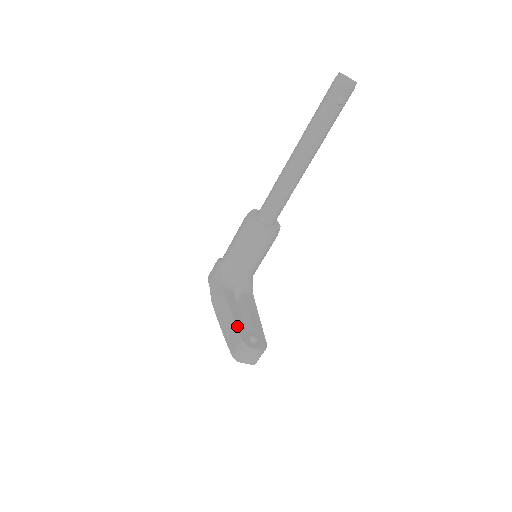
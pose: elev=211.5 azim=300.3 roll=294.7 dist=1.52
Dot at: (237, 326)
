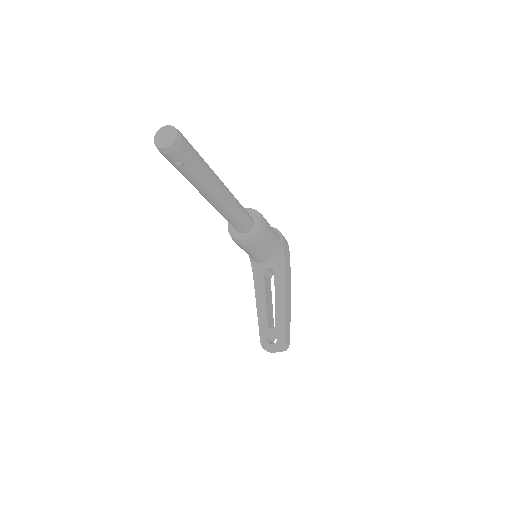
Dot at: (259, 327)
